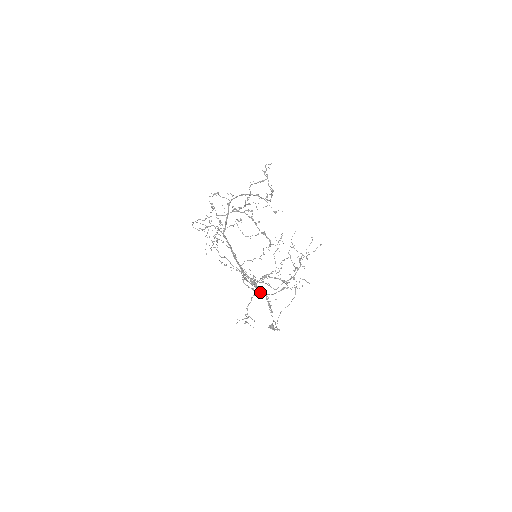
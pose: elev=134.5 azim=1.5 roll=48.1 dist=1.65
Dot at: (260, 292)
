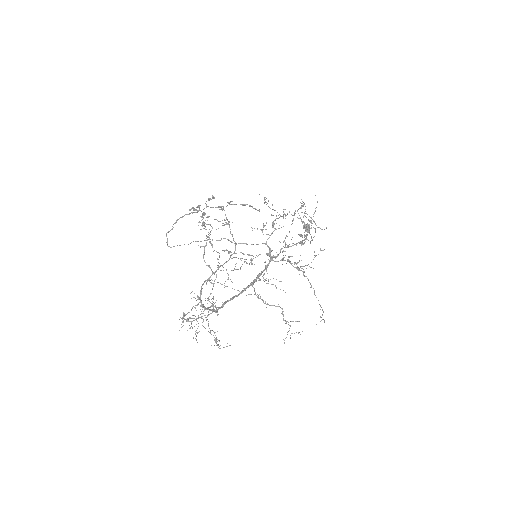
Dot at: occluded
